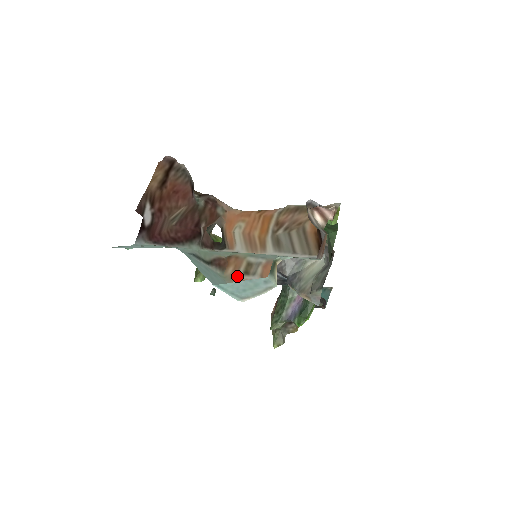
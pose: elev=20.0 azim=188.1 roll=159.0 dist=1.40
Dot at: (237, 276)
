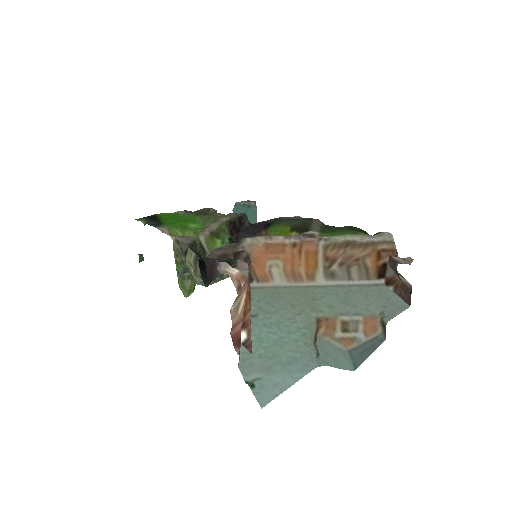
Dot at: (335, 335)
